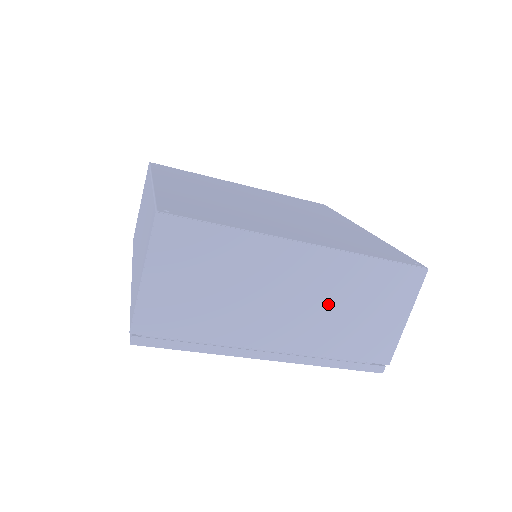
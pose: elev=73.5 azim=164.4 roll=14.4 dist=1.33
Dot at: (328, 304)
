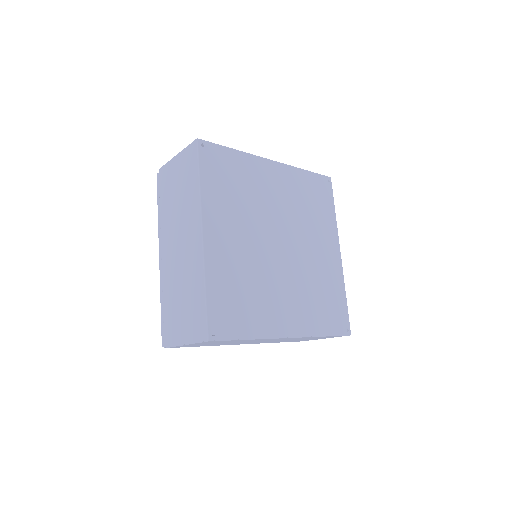
Dot at: (285, 340)
